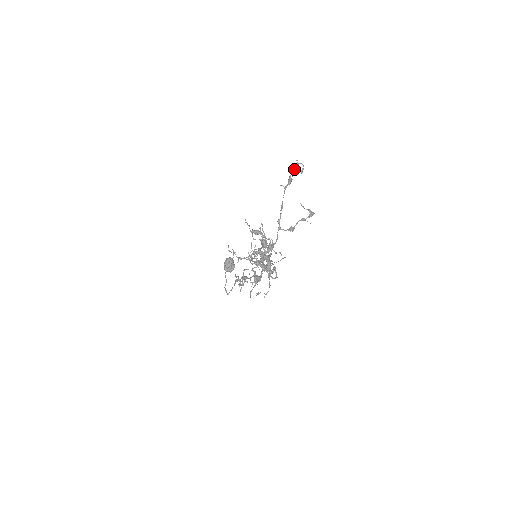
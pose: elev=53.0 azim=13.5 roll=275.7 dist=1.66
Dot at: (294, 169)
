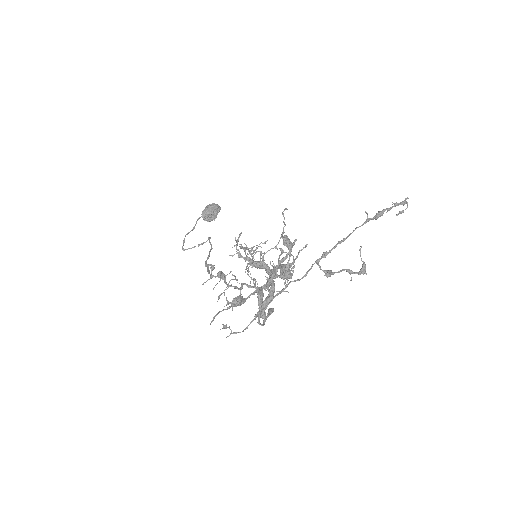
Dot at: (396, 205)
